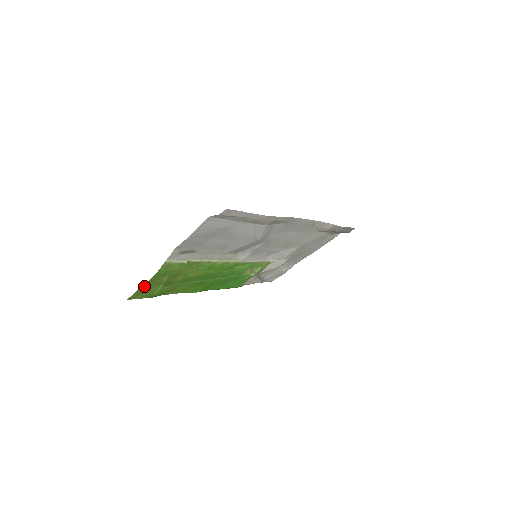
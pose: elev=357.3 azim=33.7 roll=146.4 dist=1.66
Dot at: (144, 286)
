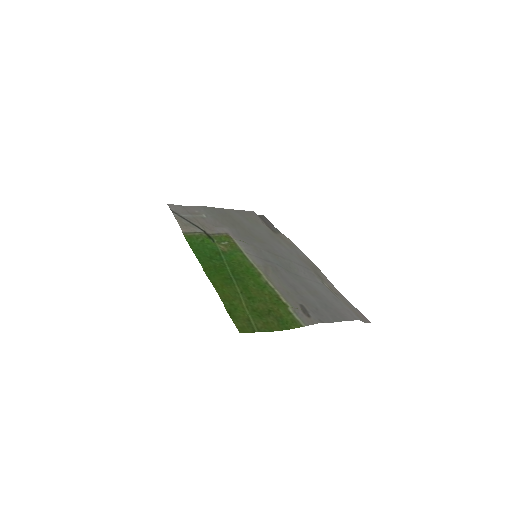
Dot at: (264, 329)
